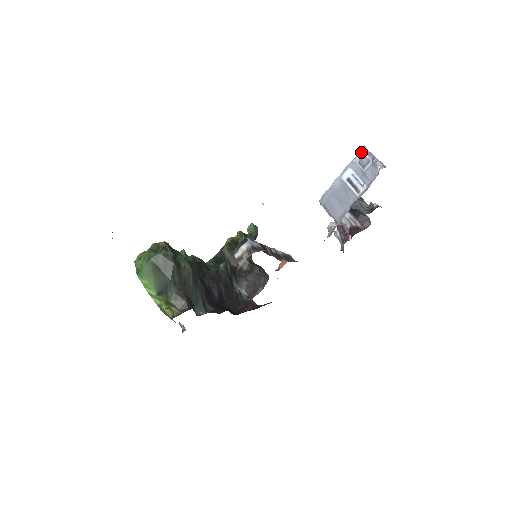
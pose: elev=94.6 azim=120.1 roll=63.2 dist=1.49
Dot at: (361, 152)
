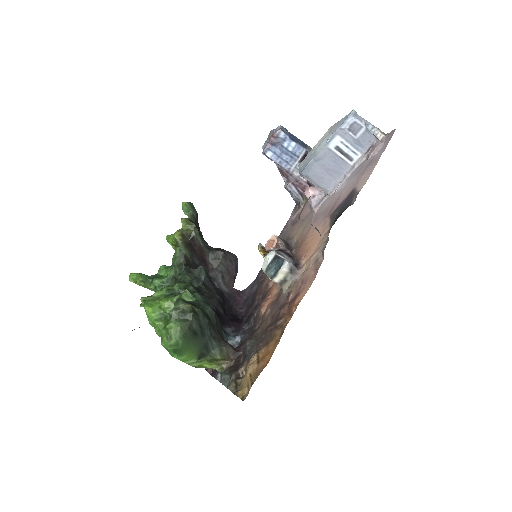
Dot at: (351, 117)
